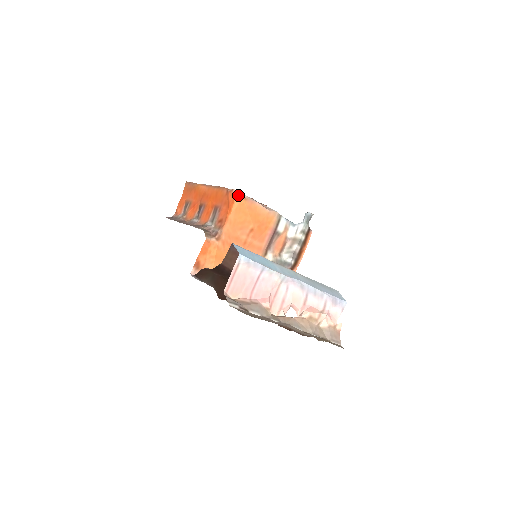
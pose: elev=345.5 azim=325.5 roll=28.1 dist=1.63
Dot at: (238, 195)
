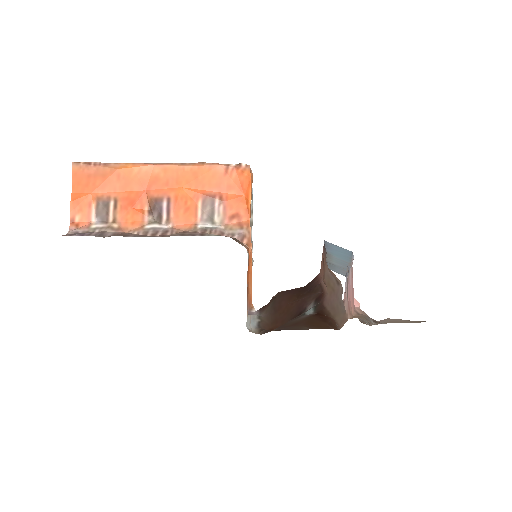
Dot at: (251, 172)
